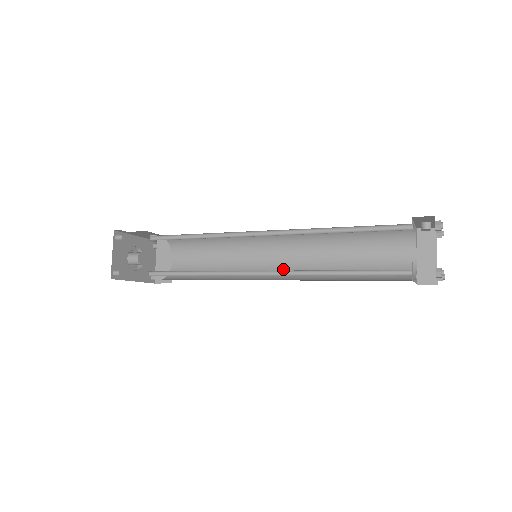
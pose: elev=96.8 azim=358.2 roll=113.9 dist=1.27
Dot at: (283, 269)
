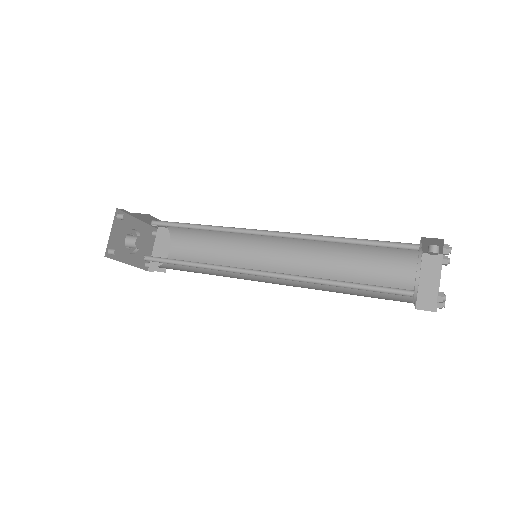
Dot at: occluded
